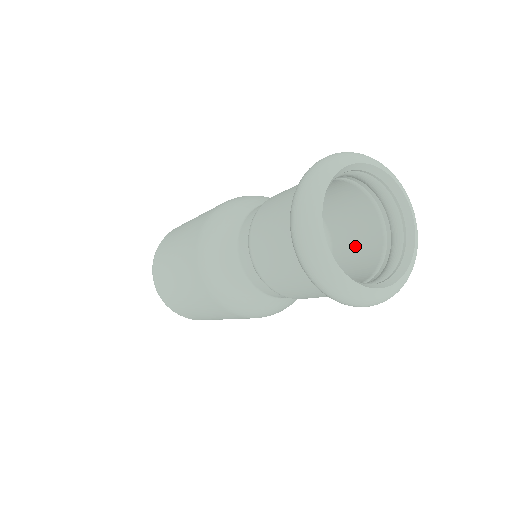
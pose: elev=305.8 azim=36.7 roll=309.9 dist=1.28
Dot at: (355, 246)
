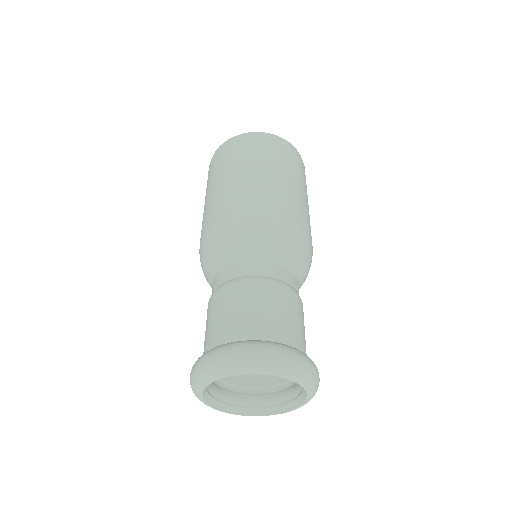
Dot at: occluded
